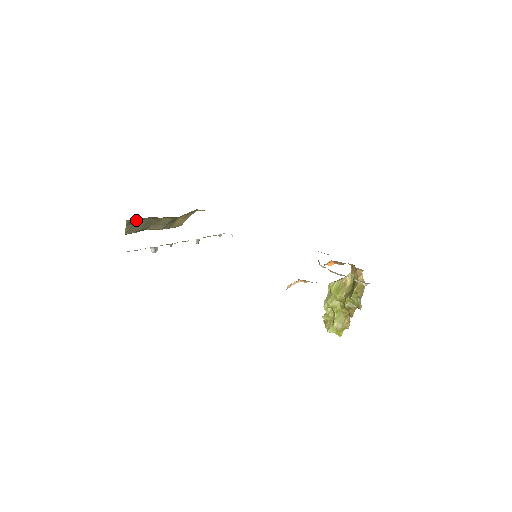
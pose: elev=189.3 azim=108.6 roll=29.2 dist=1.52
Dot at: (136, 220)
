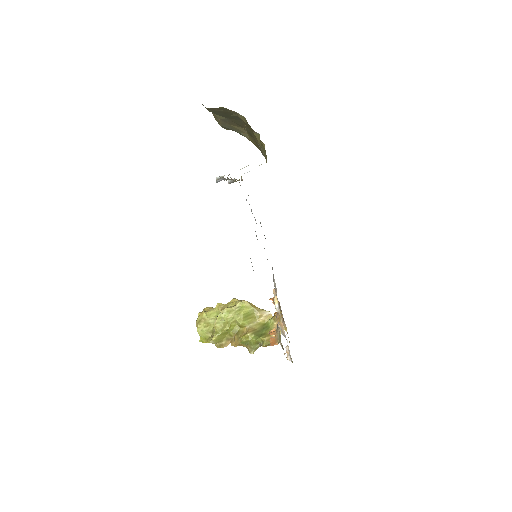
Dot at: (246, 124)
